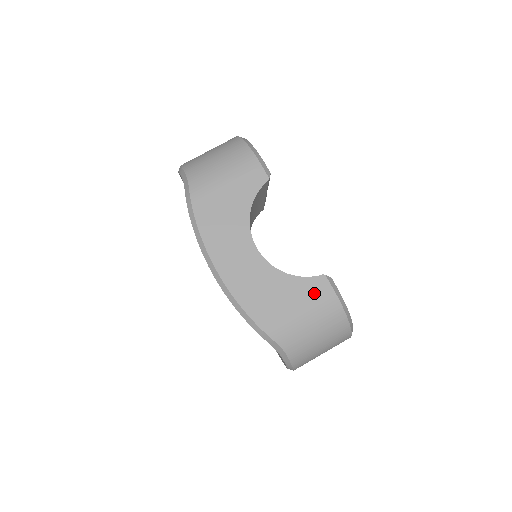
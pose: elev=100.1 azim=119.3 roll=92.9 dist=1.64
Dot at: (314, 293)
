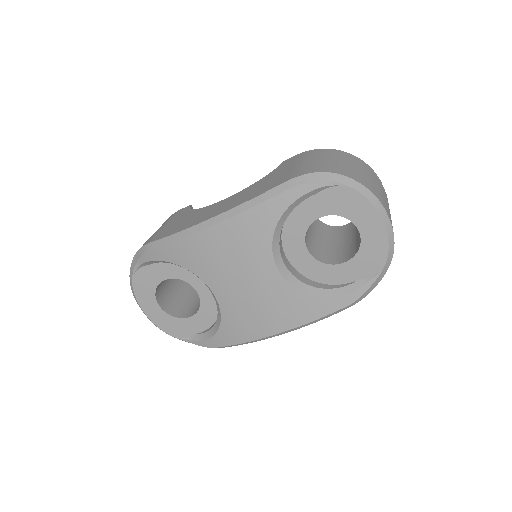
Dot at: (292, 161)
